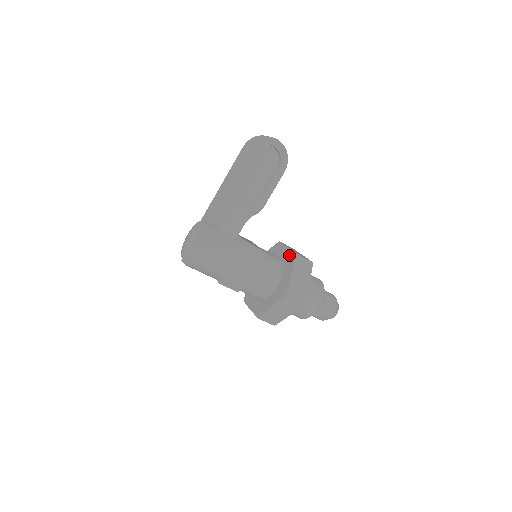
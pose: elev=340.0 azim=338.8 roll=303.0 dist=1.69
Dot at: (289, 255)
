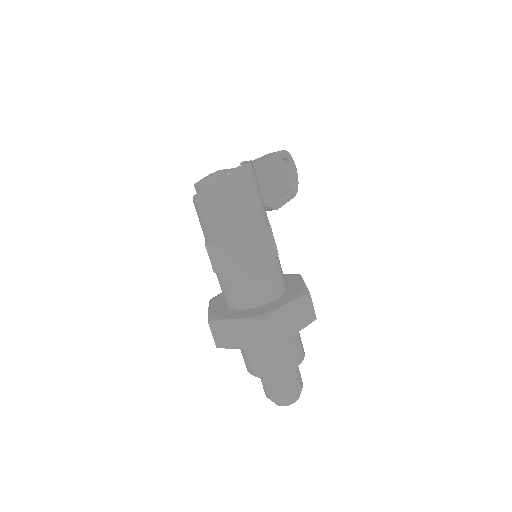
Dot at: (286, 276)
